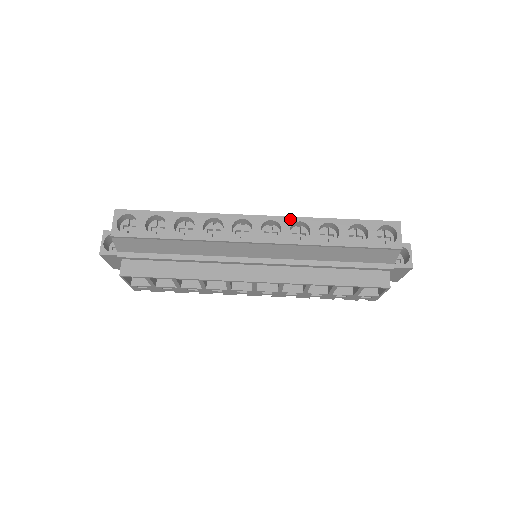
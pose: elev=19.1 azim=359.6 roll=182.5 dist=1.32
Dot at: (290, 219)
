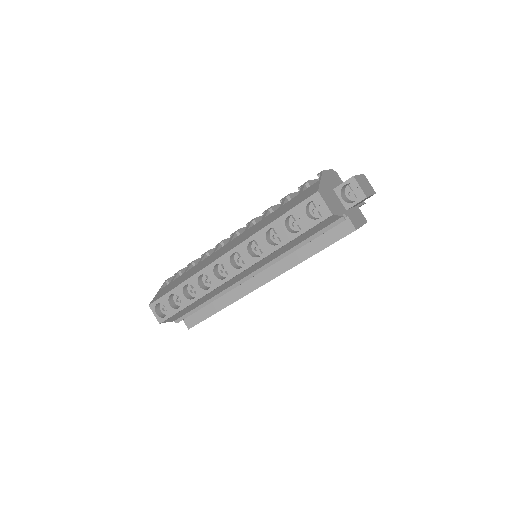
Dot at: (243, 244)
